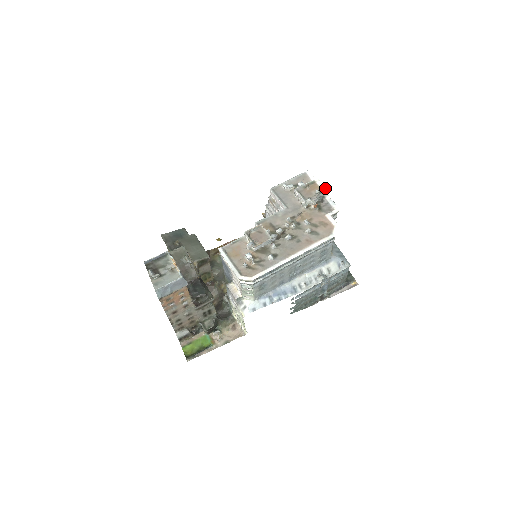
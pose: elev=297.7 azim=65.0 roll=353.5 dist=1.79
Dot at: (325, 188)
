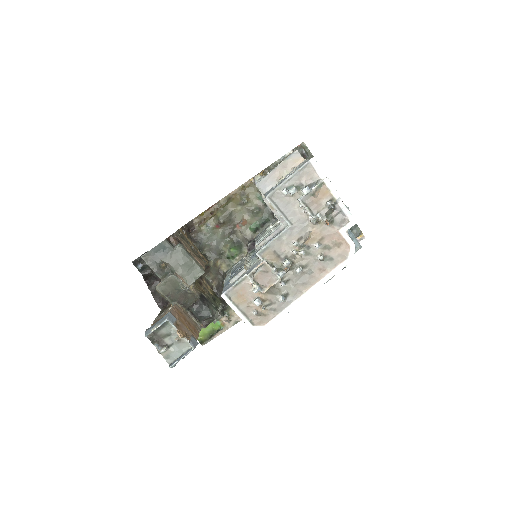
Dot at: (338, 194)
